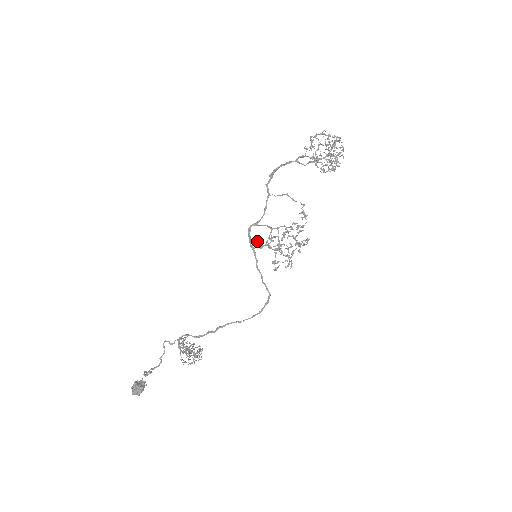
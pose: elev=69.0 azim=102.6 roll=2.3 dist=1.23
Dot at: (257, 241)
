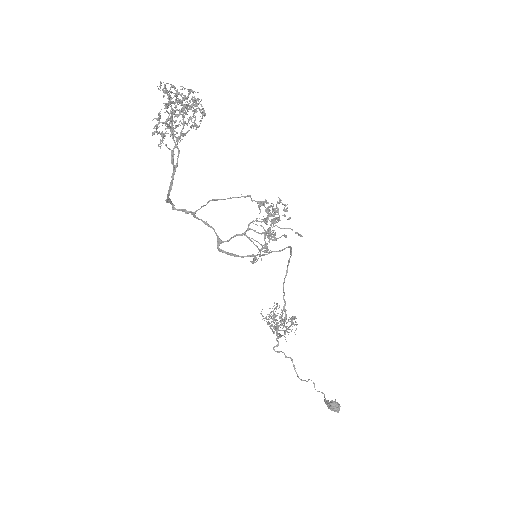
Dot at: (254, 260)
